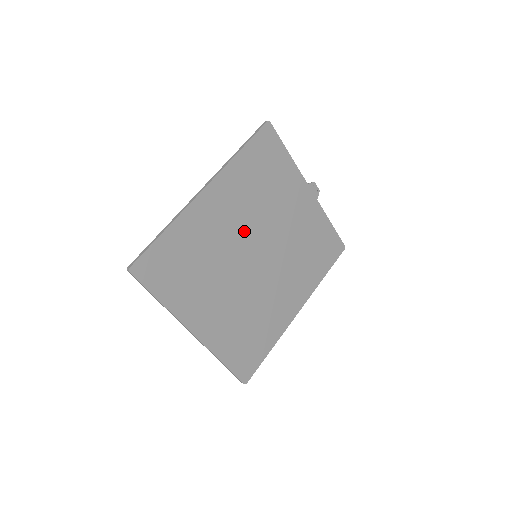
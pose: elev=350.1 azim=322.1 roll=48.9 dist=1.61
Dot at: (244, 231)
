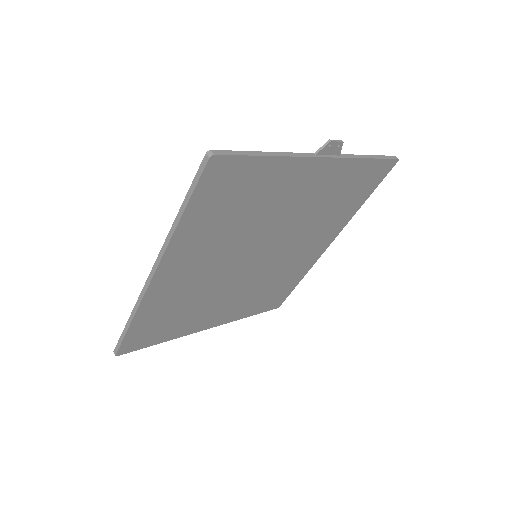
Dot at: (229, 258)
